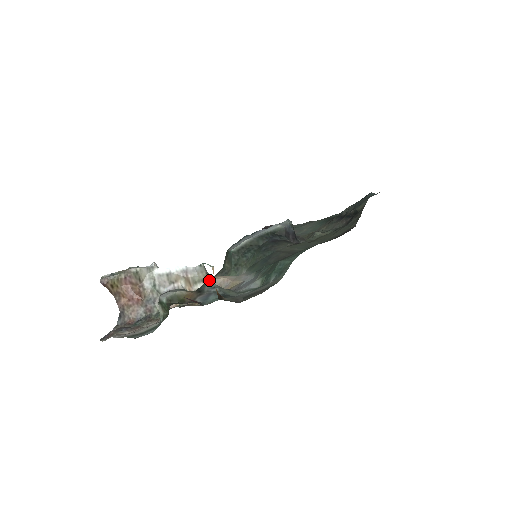
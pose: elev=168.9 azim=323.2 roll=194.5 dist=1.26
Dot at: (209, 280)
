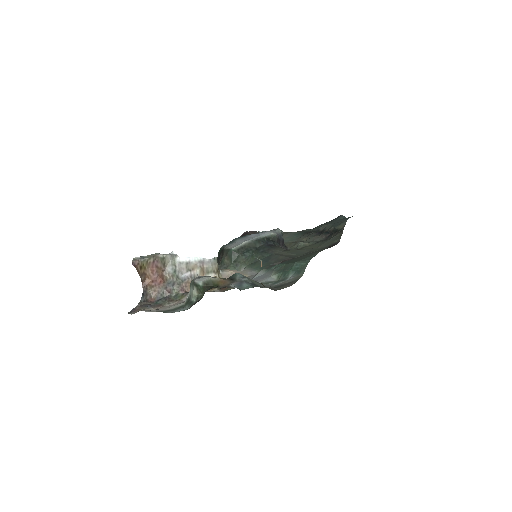
Dot at: (219, 272)
